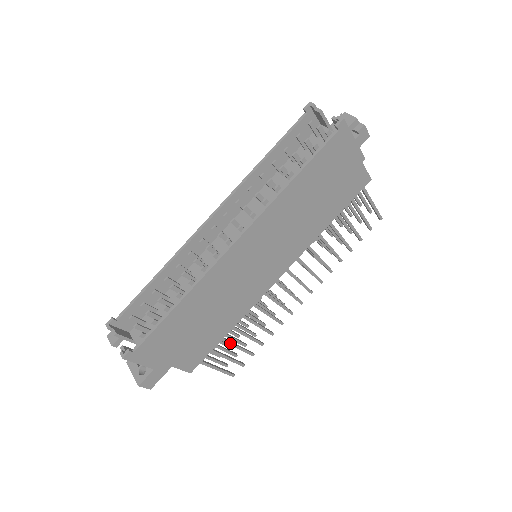
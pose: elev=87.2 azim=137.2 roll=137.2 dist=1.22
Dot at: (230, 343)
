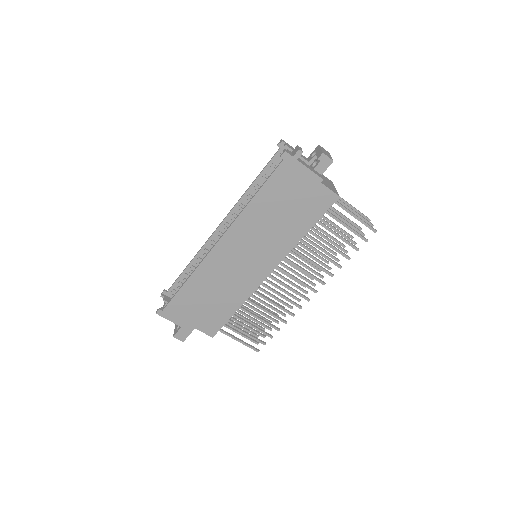
Dot at: (245, 322)
